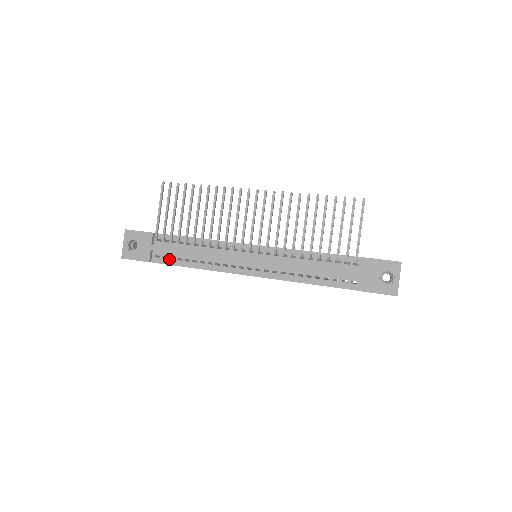
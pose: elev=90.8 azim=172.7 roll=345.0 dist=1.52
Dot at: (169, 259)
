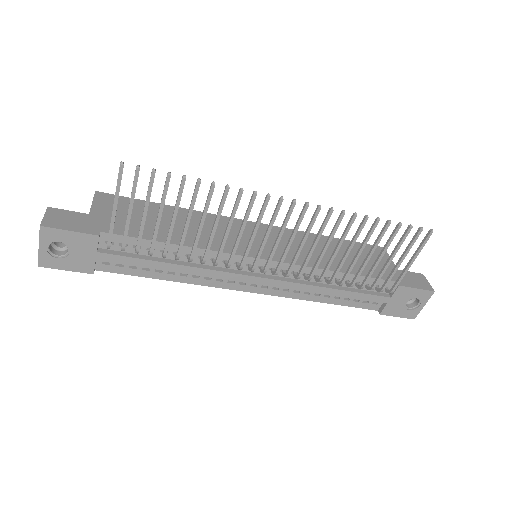
Dot at: (128, 268)
